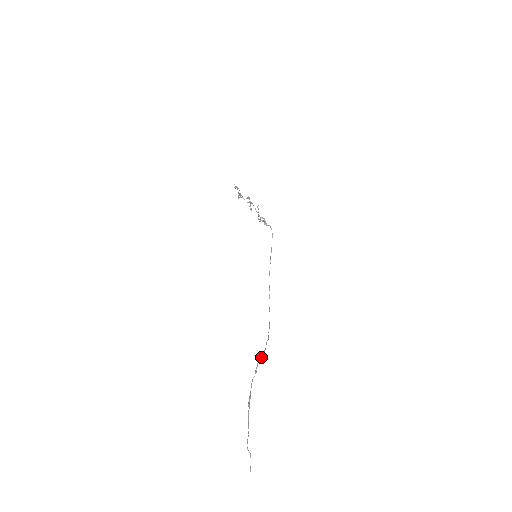
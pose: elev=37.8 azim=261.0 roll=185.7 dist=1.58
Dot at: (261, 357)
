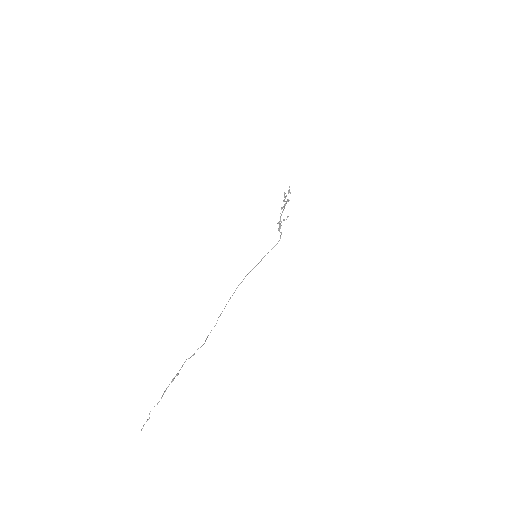
Dot at: (203, 344)
